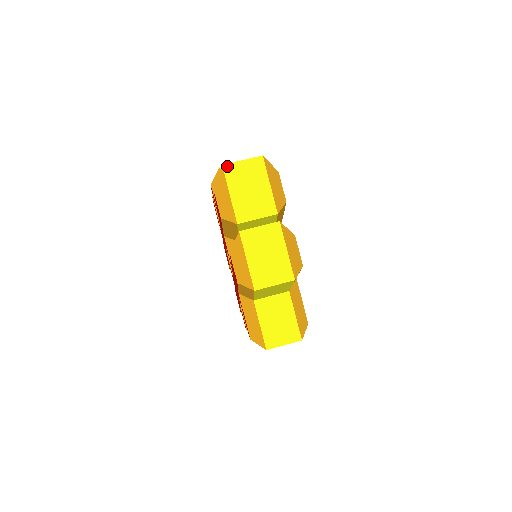
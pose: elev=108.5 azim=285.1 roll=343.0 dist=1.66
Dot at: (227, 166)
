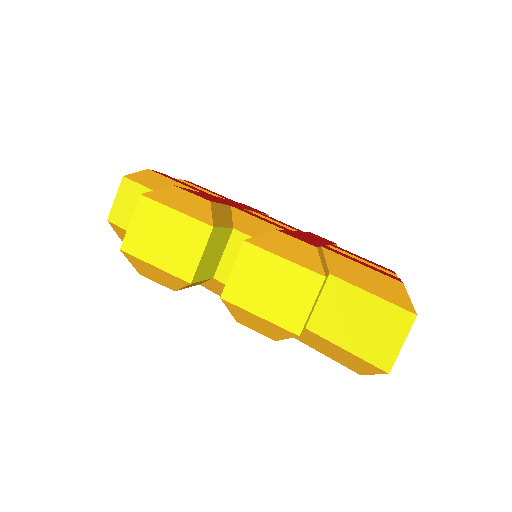
Dot at: occluded
